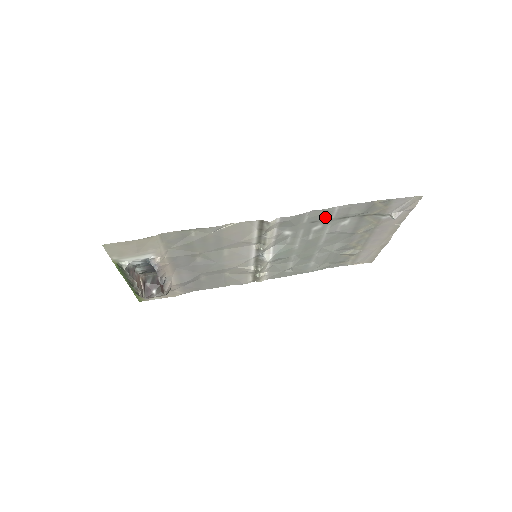
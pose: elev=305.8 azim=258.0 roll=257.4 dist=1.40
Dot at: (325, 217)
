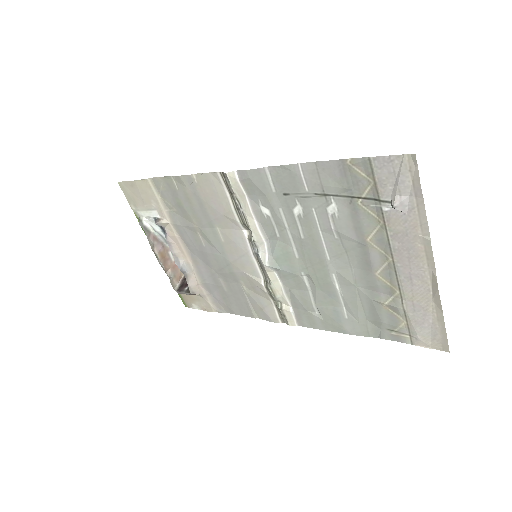
Dot at: (295, 186)
